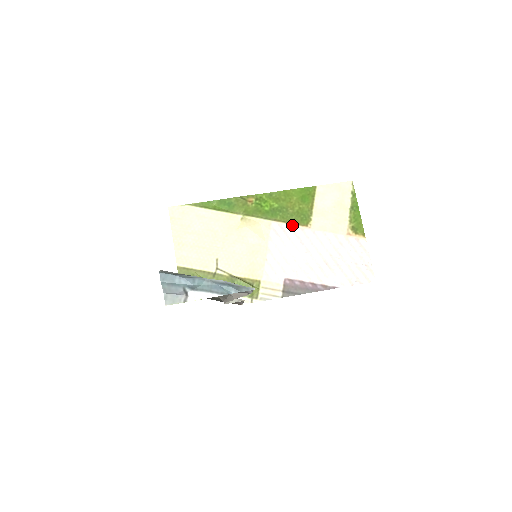
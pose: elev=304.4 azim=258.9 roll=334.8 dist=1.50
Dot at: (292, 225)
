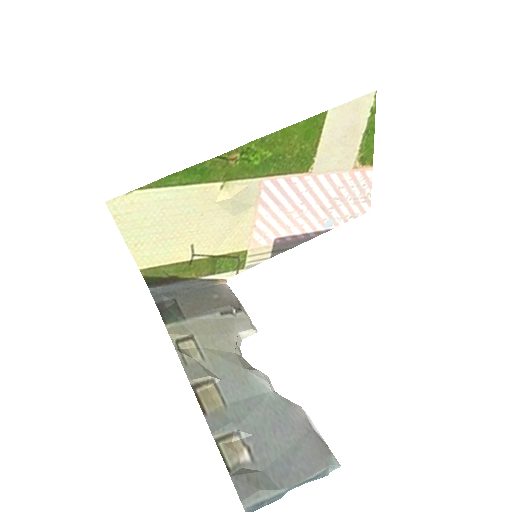
Dot at: (289, 176)
